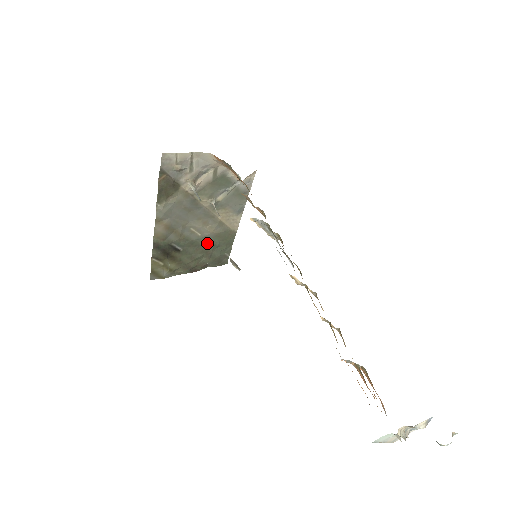
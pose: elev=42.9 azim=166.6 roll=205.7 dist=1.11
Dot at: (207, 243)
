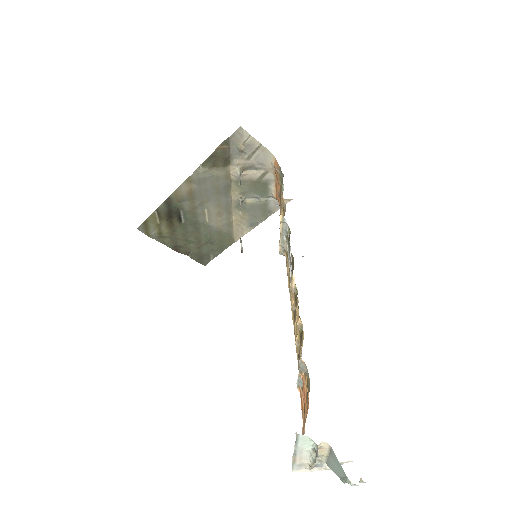
Dot at: (206, 233)
